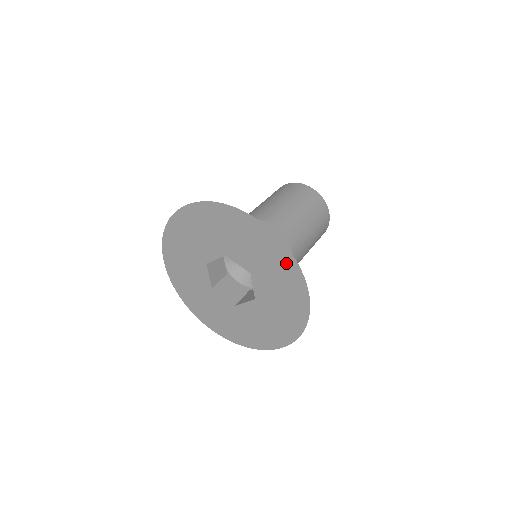
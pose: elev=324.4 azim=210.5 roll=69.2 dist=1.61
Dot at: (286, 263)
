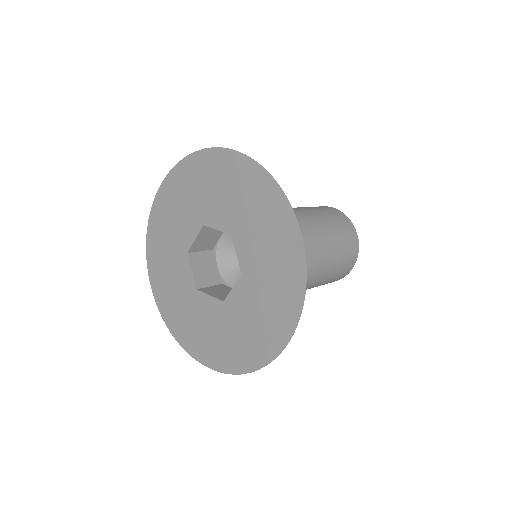
Dot at: (290, 298)
